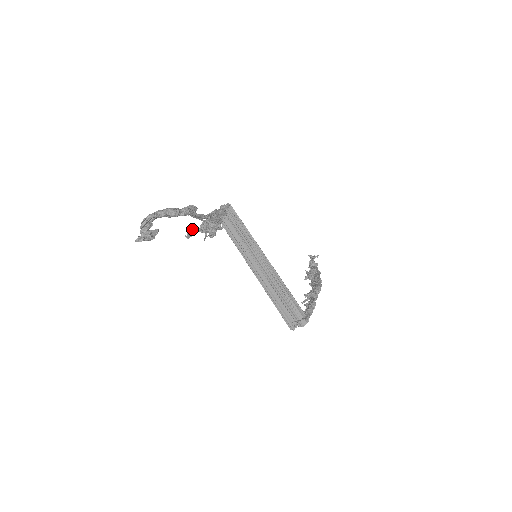
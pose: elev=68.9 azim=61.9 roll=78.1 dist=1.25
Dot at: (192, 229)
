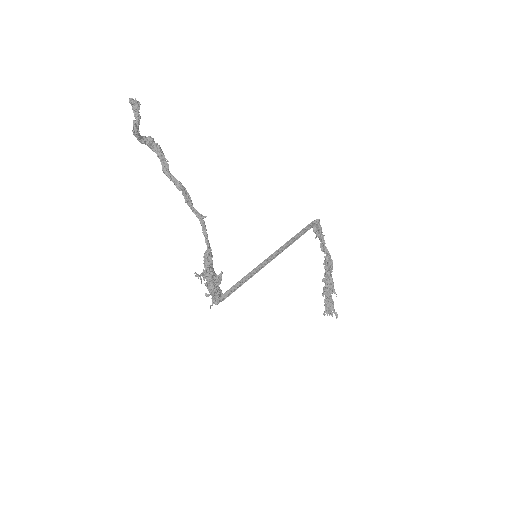
Dot at: (197, 274)
